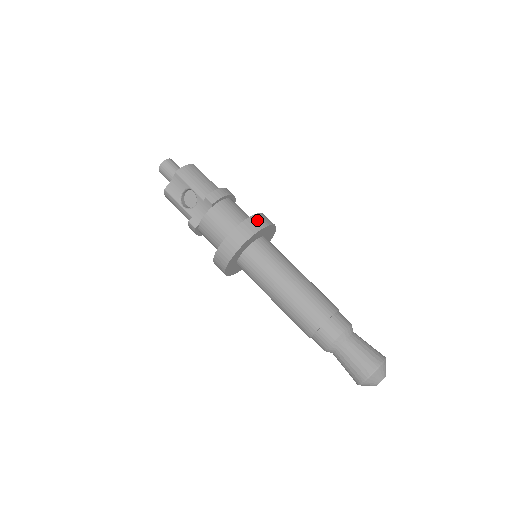
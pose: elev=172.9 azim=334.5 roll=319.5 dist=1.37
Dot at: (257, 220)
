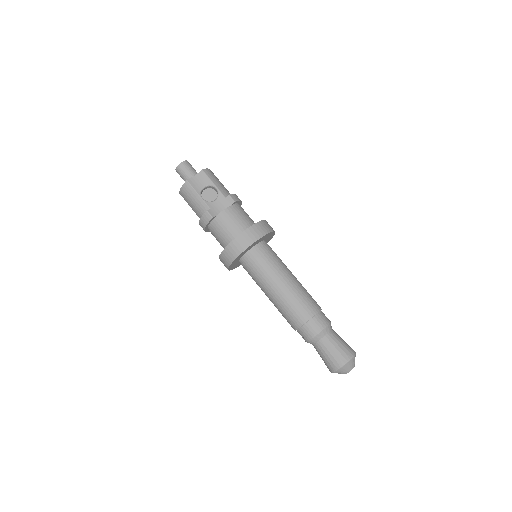
Dot at: occluded
